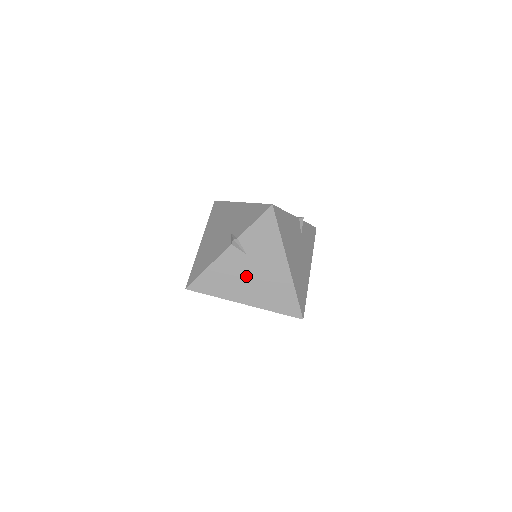
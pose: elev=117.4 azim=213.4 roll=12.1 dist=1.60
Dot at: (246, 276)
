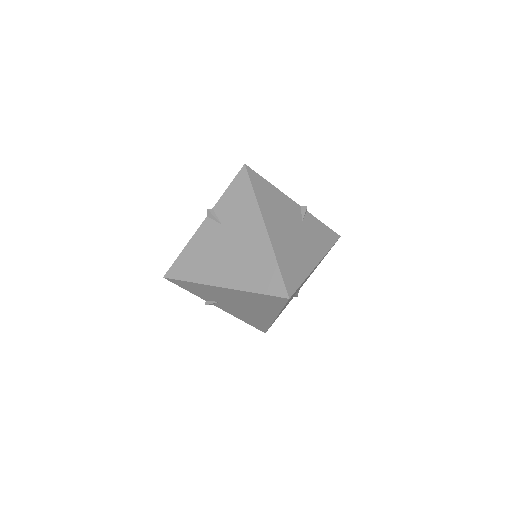
Dot at: (222, 251)
